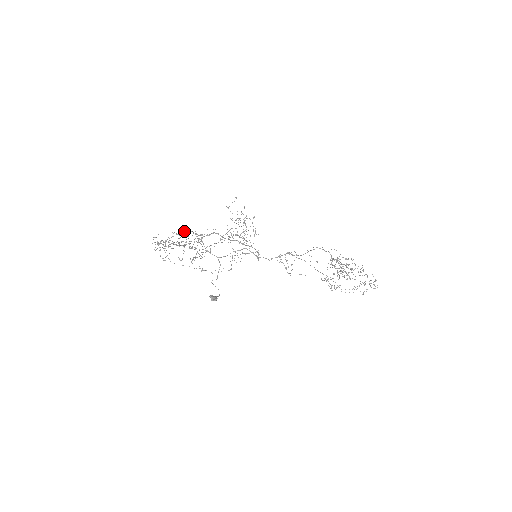
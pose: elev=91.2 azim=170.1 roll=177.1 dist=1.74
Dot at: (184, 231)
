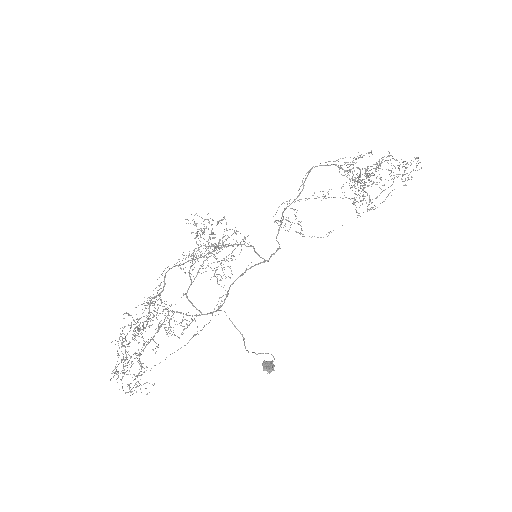
Dot at: occluded
